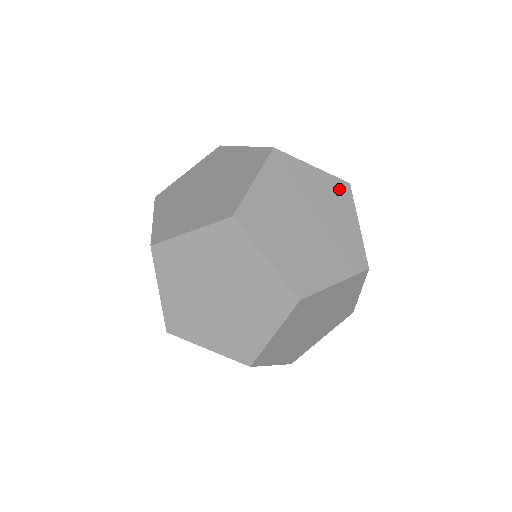
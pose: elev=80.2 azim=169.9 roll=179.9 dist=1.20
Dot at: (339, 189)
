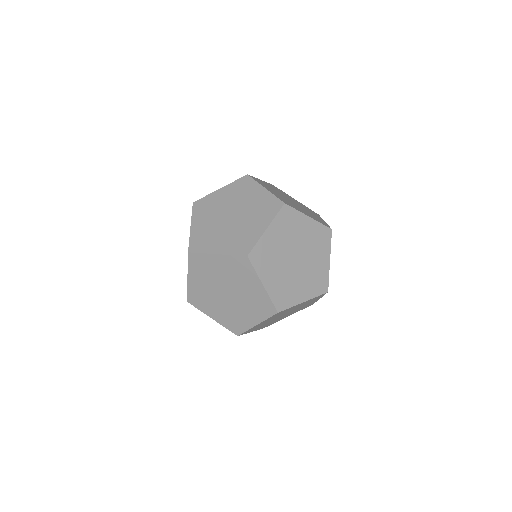
Dot at: (275, 187)
